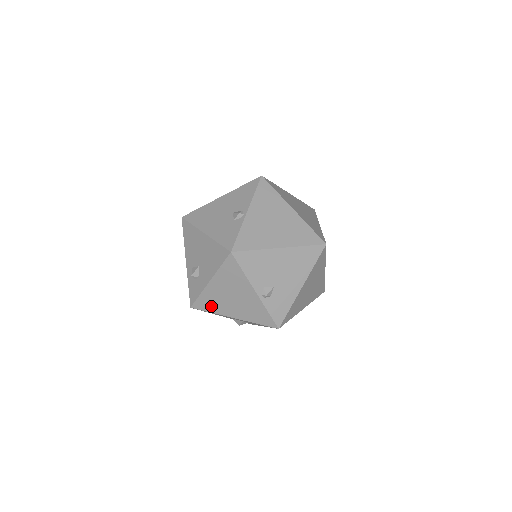
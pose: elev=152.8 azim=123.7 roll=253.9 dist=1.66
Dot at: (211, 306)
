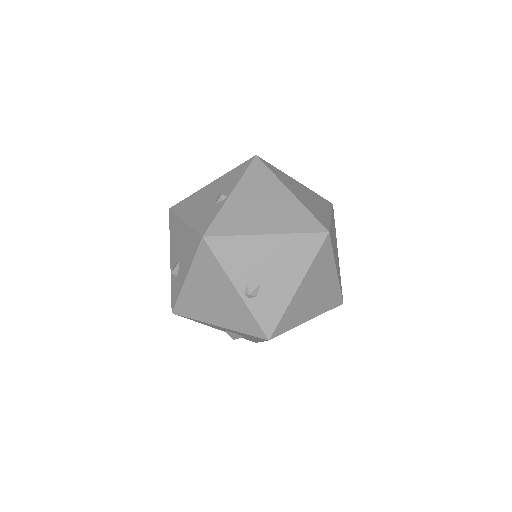
Dot at: (192, 310)
